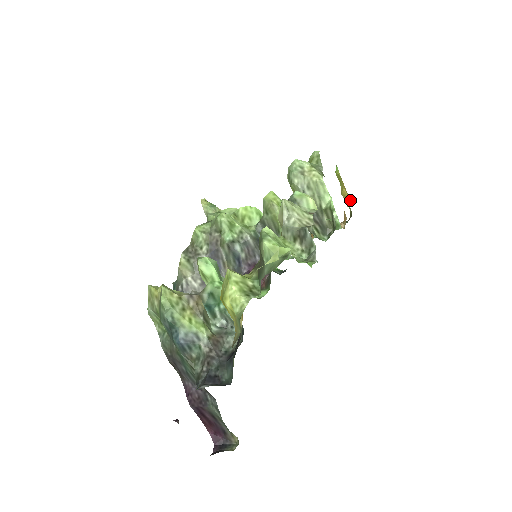
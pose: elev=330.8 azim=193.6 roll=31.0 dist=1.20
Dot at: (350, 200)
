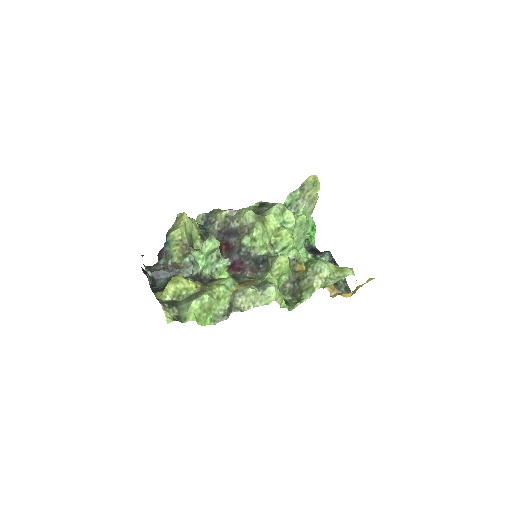
Dot at: occluded
